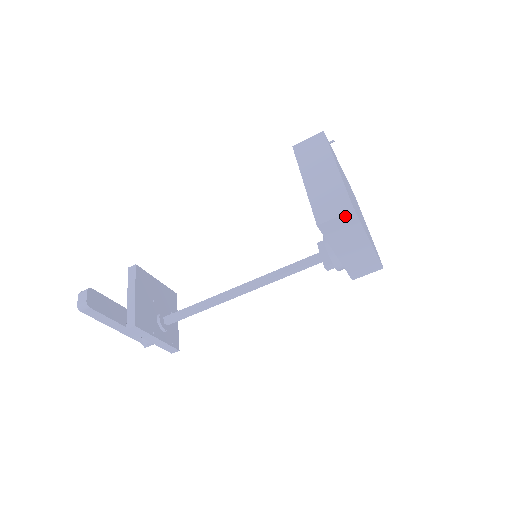
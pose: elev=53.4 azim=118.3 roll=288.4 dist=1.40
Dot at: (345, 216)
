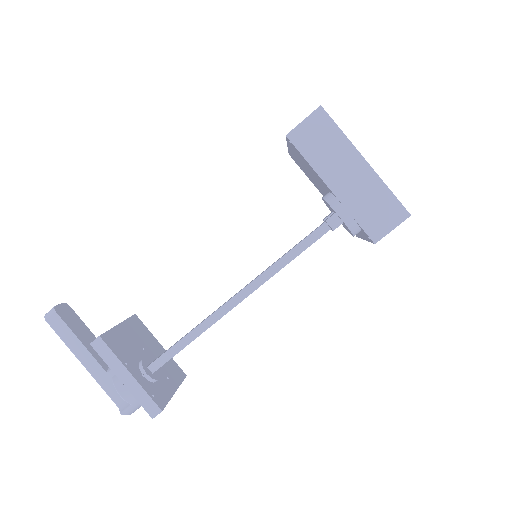
Dot at: (314, 117)
